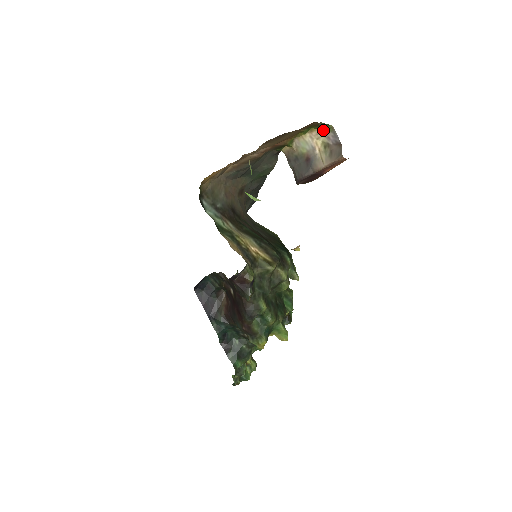
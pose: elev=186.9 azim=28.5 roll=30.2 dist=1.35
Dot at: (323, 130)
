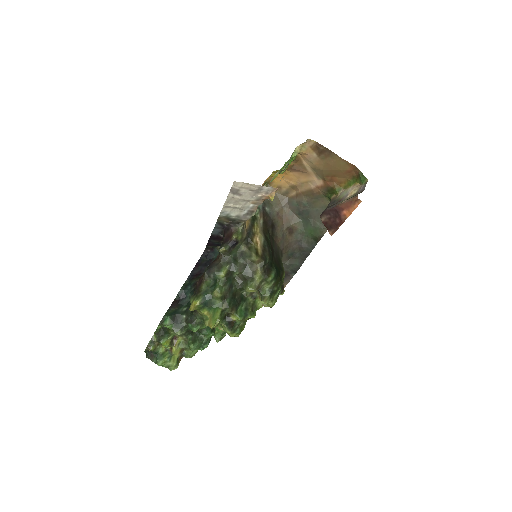
Dot at: (361, 183)
